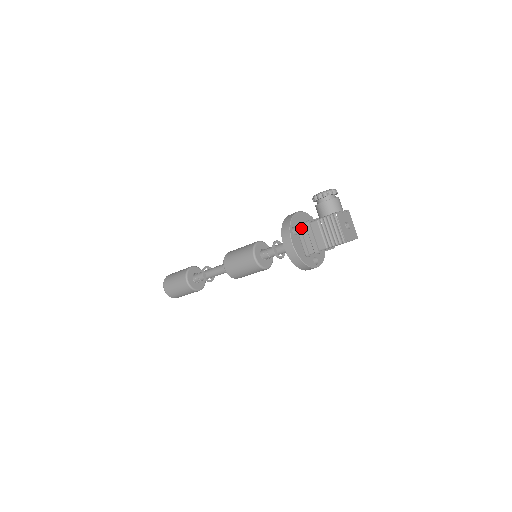
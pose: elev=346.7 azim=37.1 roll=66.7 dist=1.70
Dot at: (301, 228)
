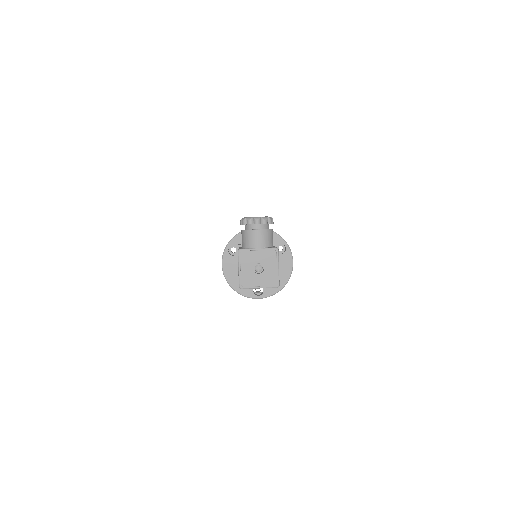
Dot at: occluded
